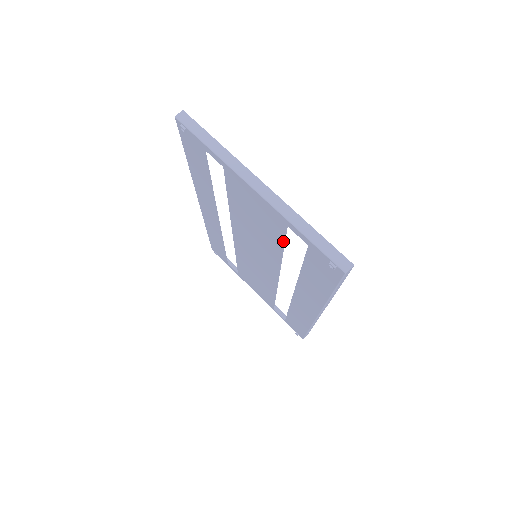
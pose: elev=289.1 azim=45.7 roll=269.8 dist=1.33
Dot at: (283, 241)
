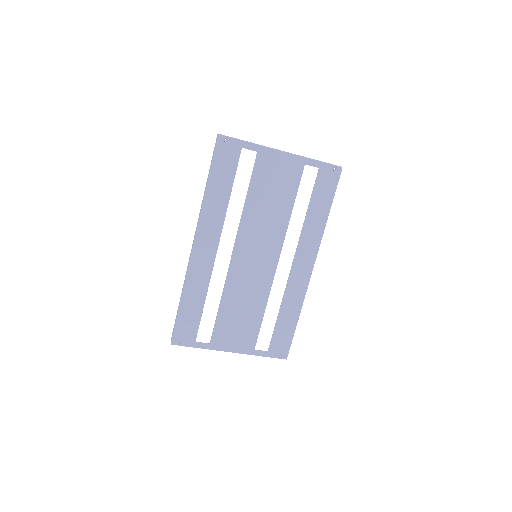
Dot at: (297, 188)
